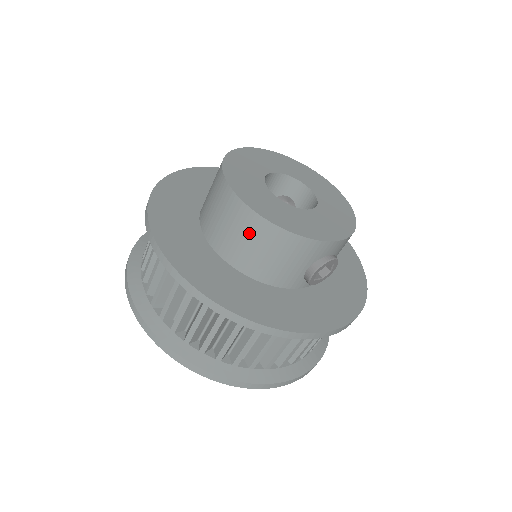
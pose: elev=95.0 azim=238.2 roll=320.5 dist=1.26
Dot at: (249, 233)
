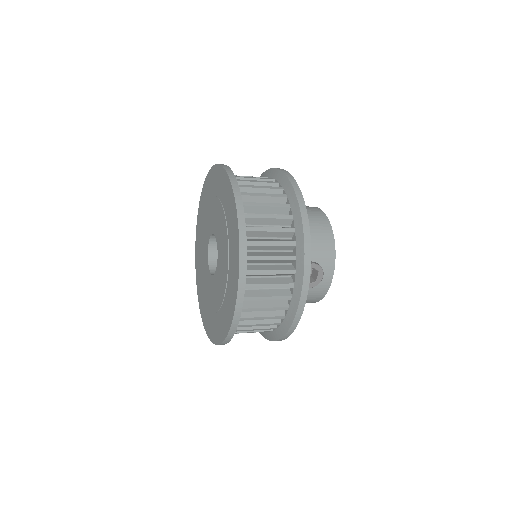
Dot at: (314, 217)
